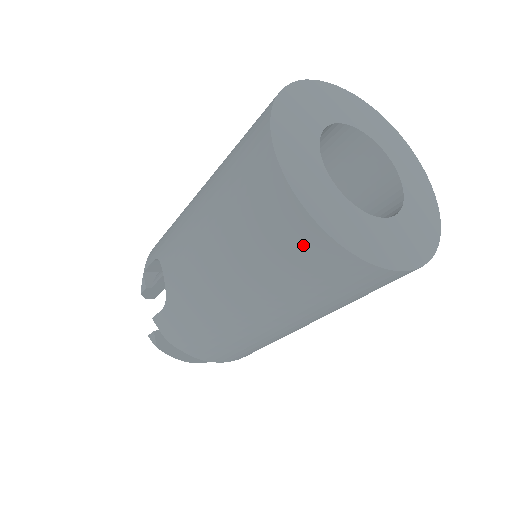
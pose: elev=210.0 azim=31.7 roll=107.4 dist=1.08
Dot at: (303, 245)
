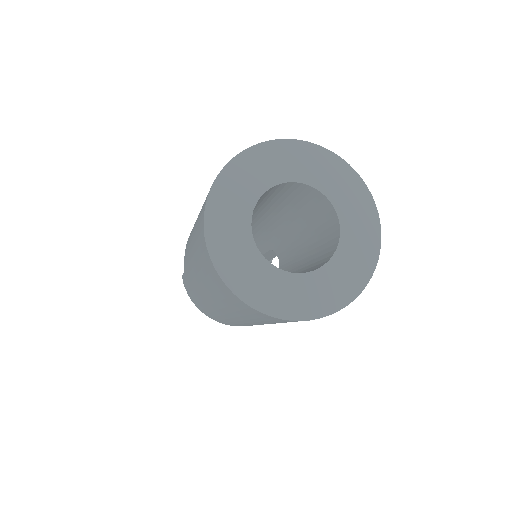
Dot at: (214, 276)
